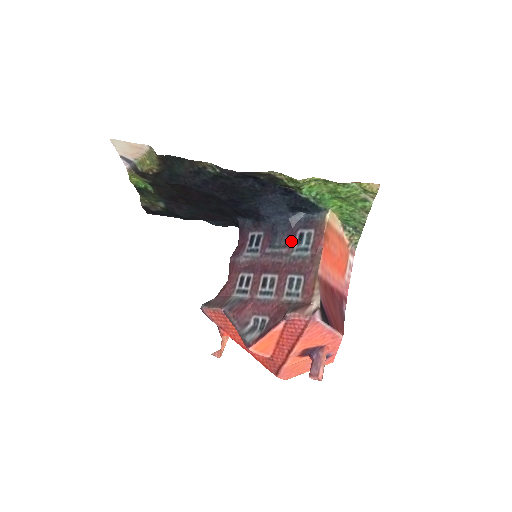
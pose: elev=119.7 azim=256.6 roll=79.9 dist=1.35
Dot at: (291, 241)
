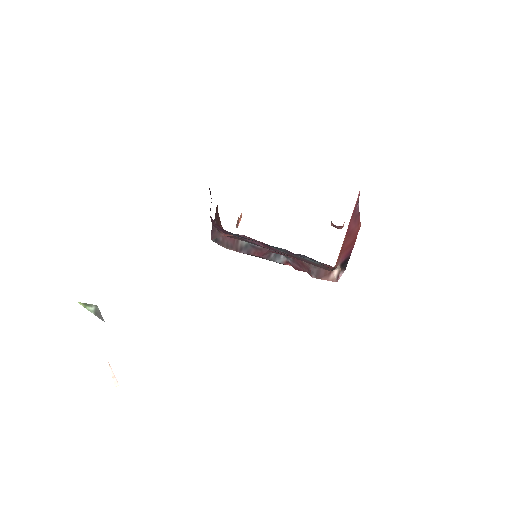
Dot at: (292, 254)
